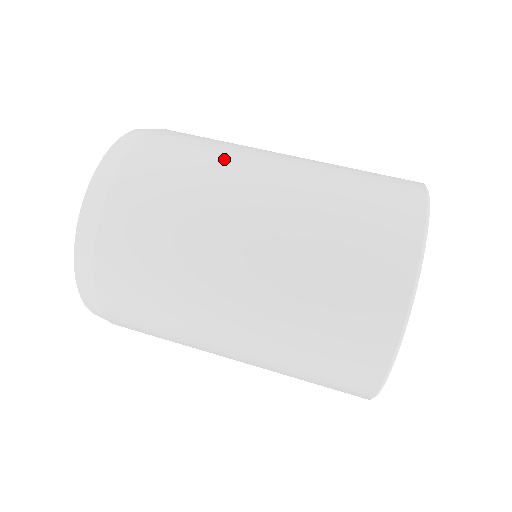
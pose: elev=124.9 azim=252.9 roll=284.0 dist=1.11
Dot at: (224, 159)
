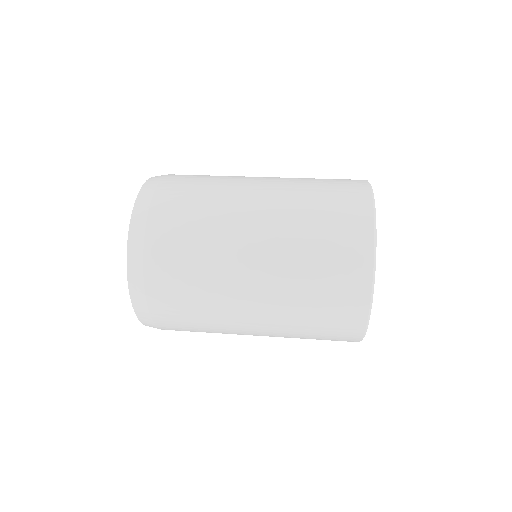
Dot at: (218, 219)
